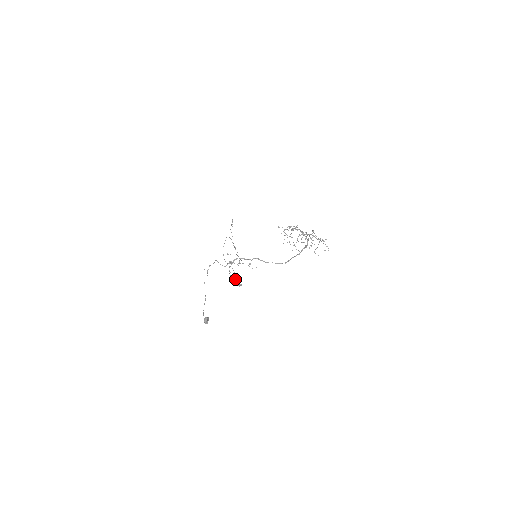
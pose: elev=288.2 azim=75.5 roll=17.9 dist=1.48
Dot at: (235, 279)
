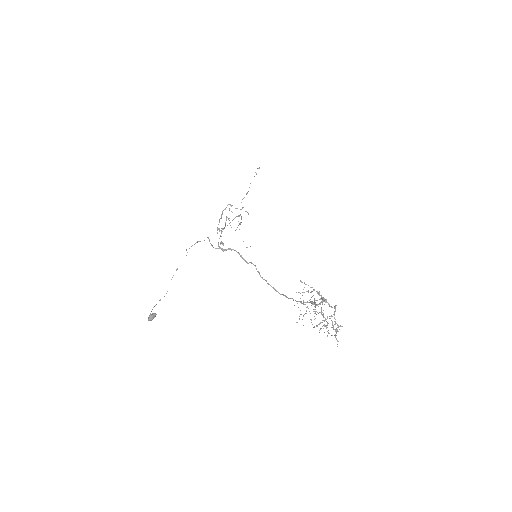
Dot at: occluded
